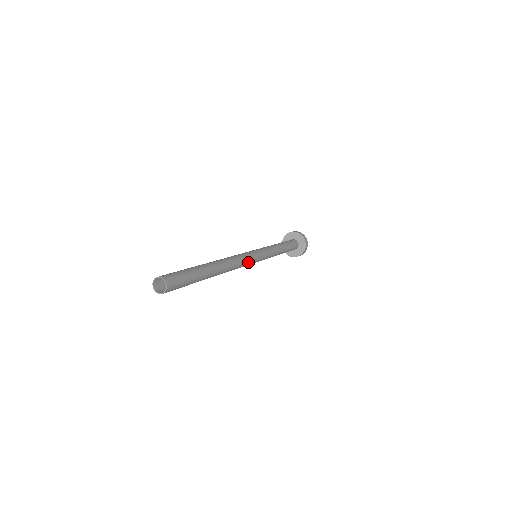
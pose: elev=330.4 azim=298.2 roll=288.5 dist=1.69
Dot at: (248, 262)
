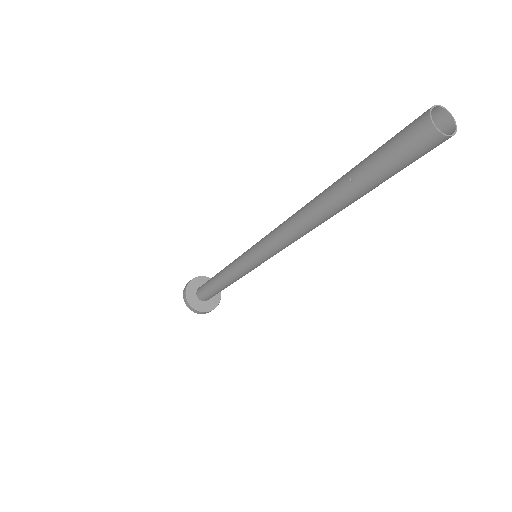
Dot at: occluded
